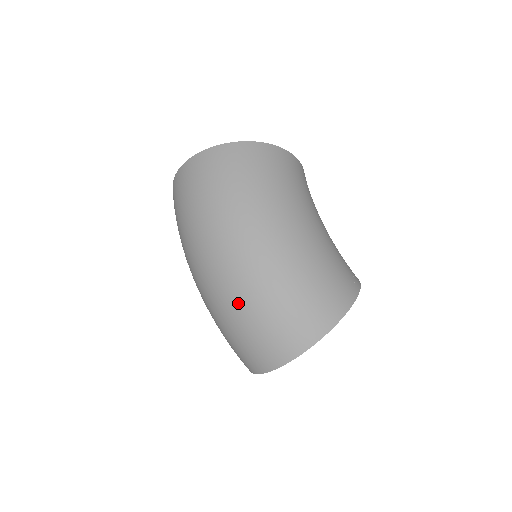
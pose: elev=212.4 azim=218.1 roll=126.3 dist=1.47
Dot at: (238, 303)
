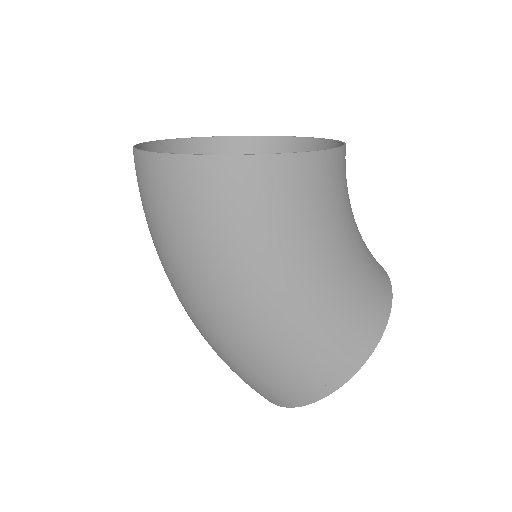
Dot at: occluded
